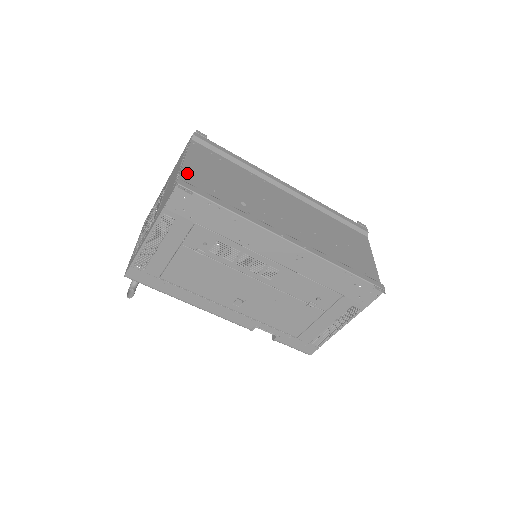
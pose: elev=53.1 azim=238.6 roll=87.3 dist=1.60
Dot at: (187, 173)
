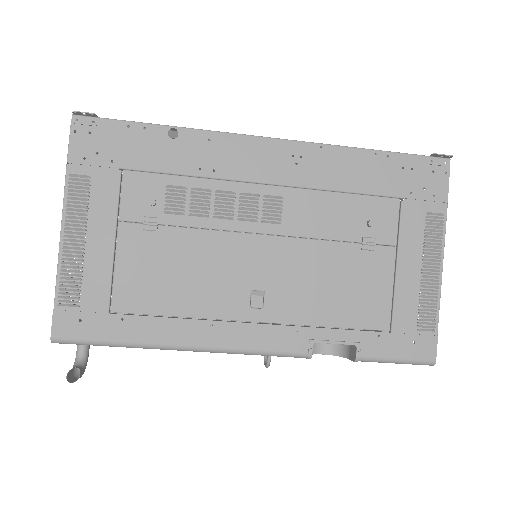
Dot at: occluded
